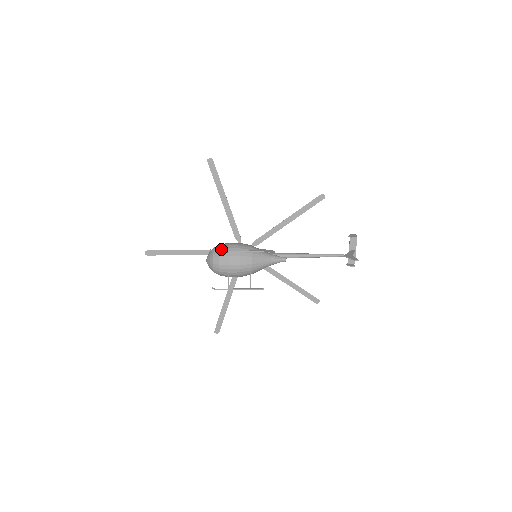
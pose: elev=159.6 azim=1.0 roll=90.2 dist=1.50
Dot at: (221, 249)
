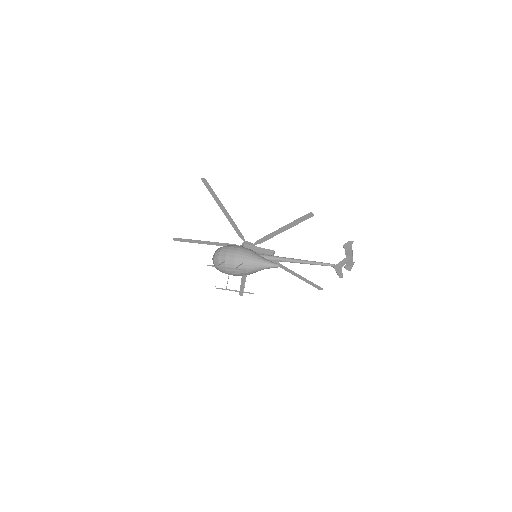
Dot at: (220, 255)
